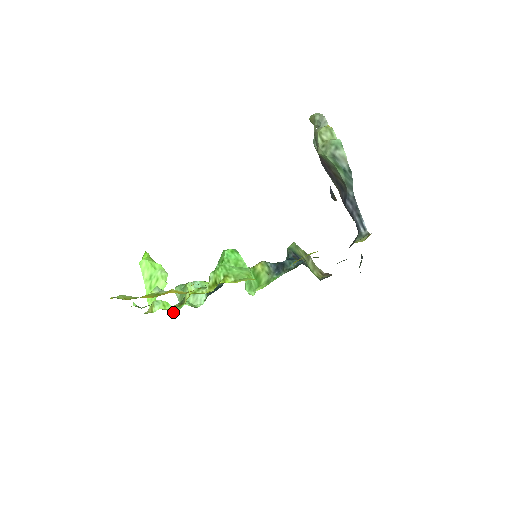
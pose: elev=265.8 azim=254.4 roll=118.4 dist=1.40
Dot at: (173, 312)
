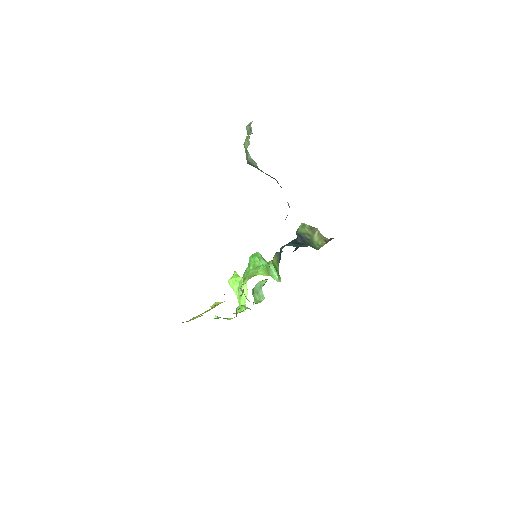
Dot at: occluded
